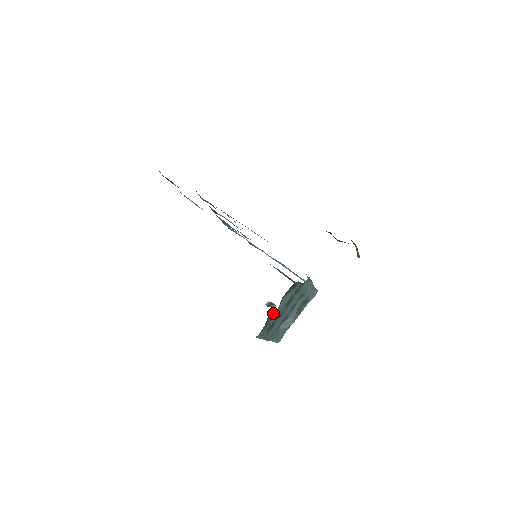
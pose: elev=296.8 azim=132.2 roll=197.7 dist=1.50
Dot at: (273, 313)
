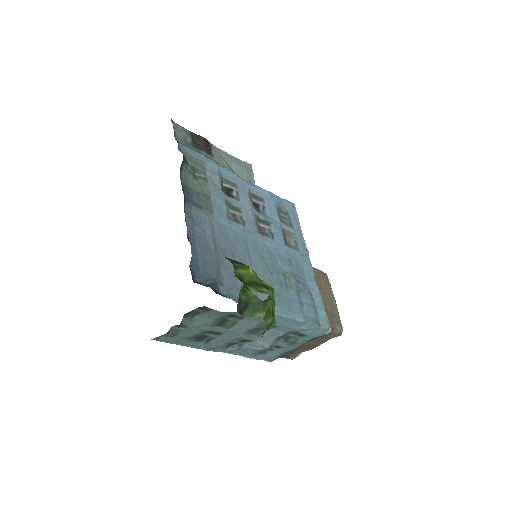
Dot at: (180, 326)
